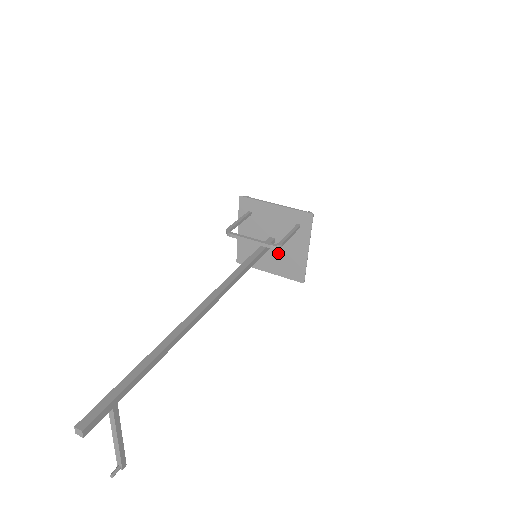
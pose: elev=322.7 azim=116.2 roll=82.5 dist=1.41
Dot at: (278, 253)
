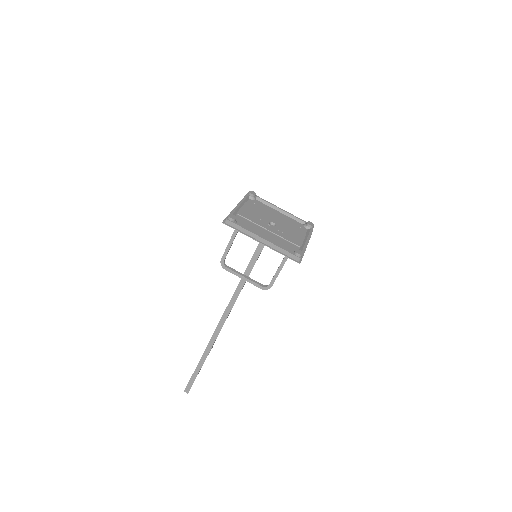
Dot at: occluded
